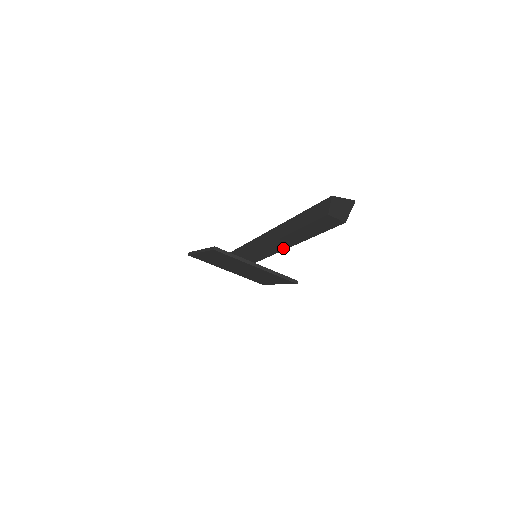
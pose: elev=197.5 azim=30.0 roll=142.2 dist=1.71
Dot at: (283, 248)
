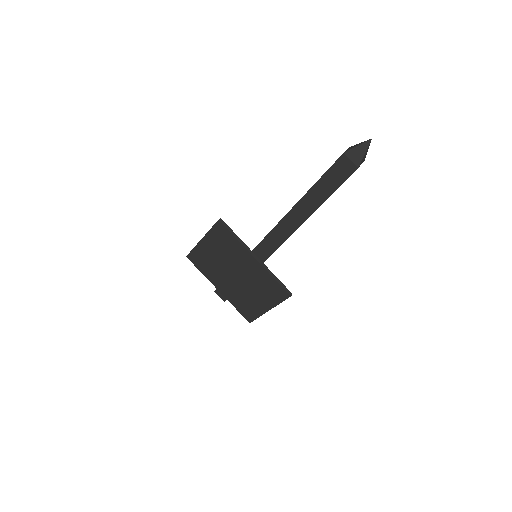
Dot at: (287, 234)
